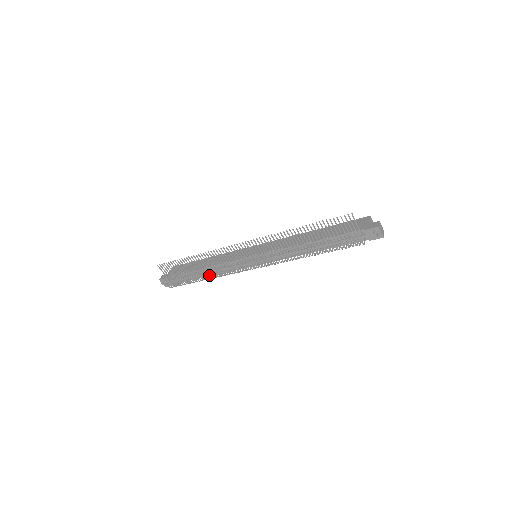
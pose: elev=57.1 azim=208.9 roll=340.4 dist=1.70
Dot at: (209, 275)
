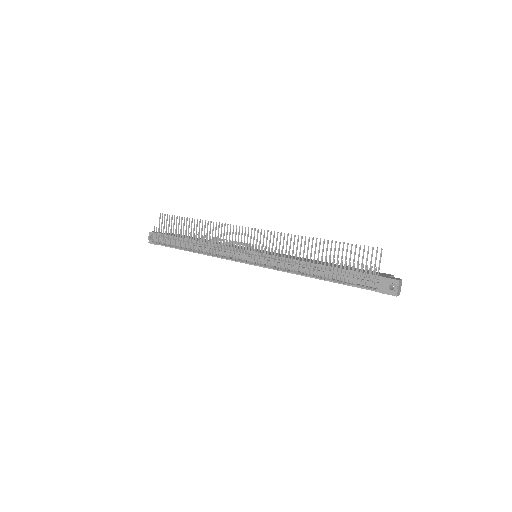
Dot at: occluded
